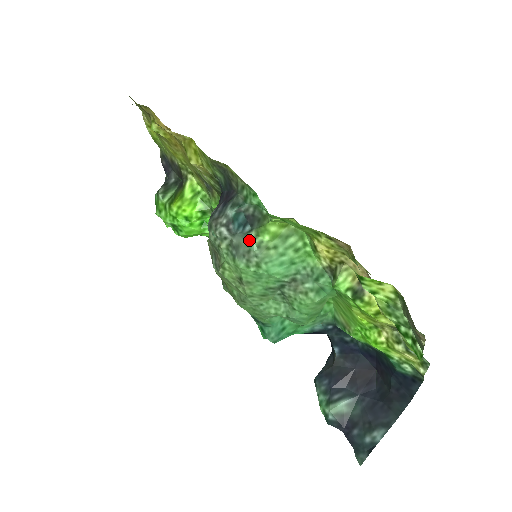
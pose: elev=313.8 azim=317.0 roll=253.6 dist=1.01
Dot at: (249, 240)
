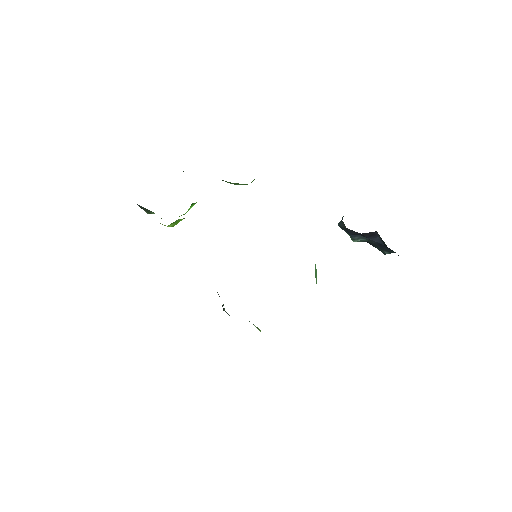
Dot at: occluded
